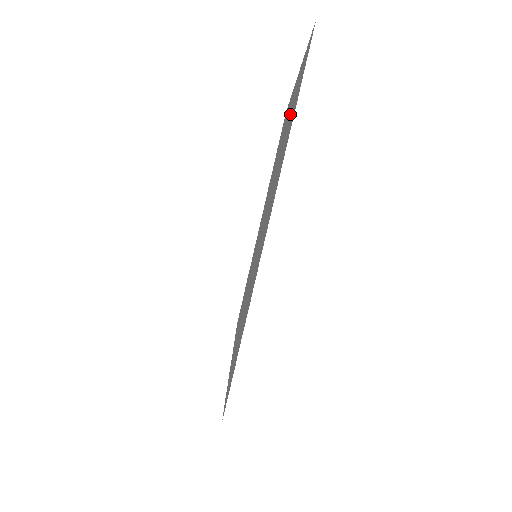
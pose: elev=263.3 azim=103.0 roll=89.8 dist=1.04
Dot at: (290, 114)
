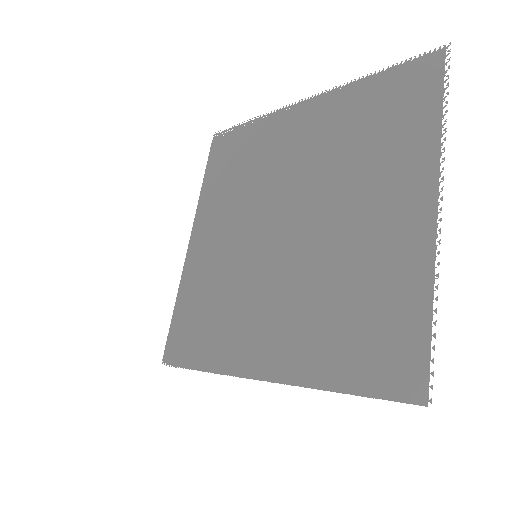
Dot at: (370, 297)
